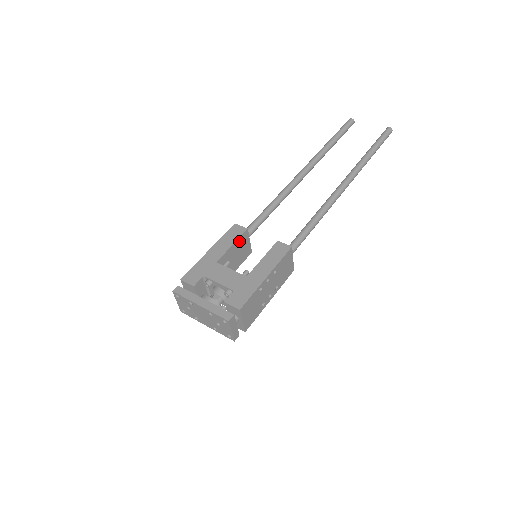
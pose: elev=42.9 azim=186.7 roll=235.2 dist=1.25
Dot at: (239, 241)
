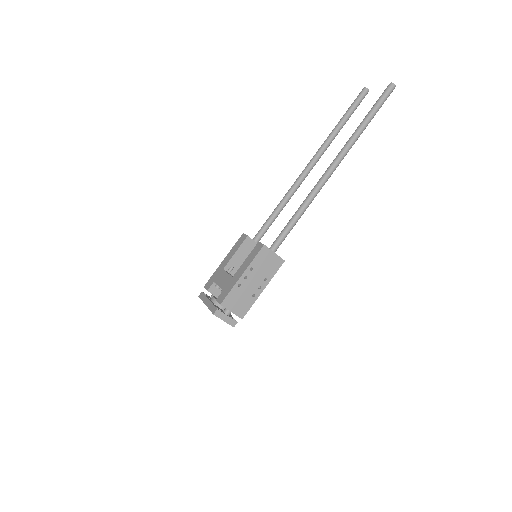
Dot at: (243, 247)
